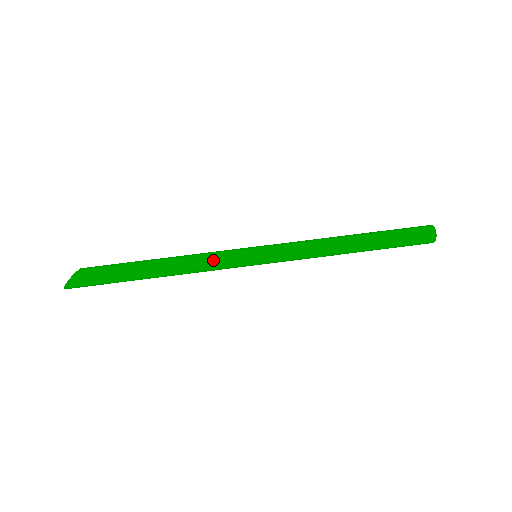
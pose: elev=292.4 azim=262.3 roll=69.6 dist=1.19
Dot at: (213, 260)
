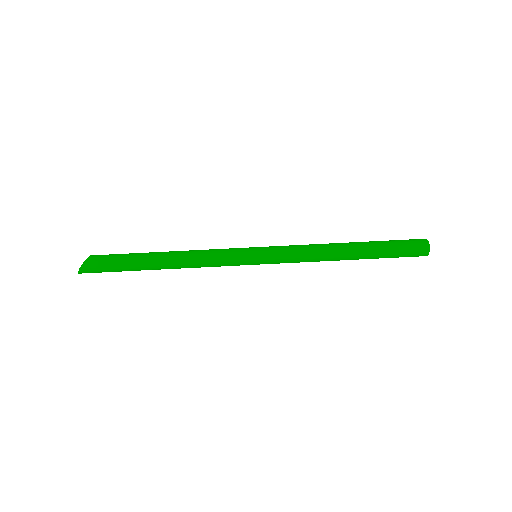
Dot at: (216, 263)
